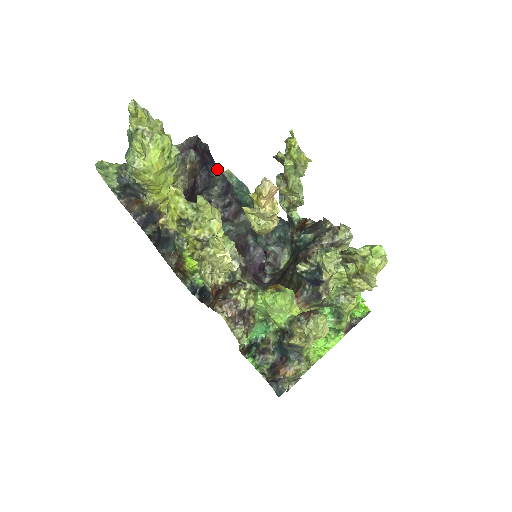
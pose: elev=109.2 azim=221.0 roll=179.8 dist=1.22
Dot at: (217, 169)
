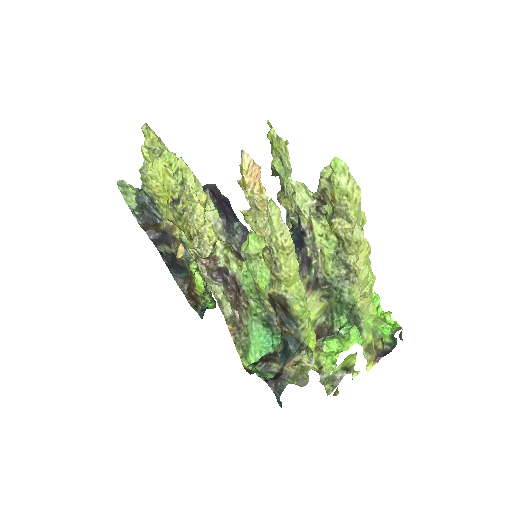
Dot at: (238, 221)
